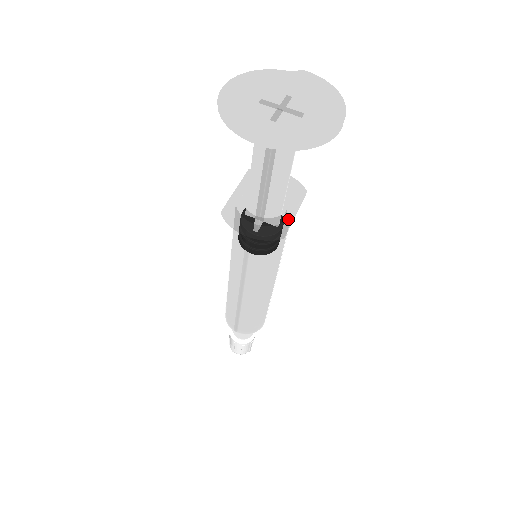
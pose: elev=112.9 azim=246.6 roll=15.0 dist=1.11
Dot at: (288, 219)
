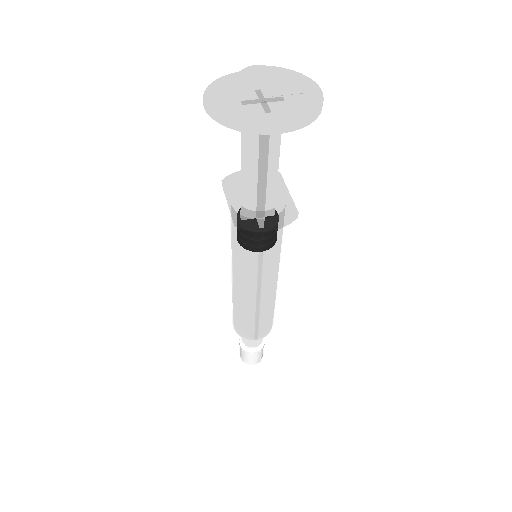
Dot at: (289, 200)
